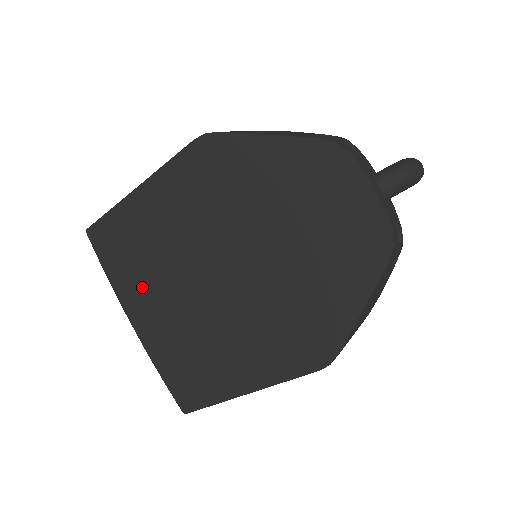
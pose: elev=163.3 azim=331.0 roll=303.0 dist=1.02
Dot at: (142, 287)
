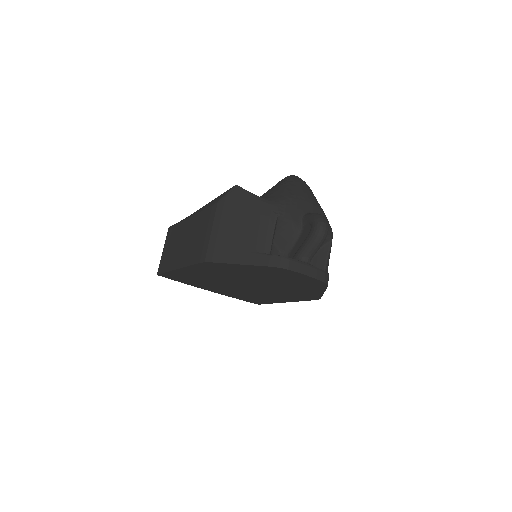
Dot at: occluded
